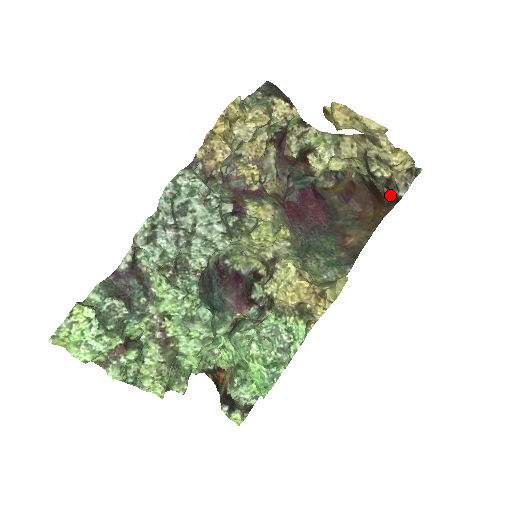
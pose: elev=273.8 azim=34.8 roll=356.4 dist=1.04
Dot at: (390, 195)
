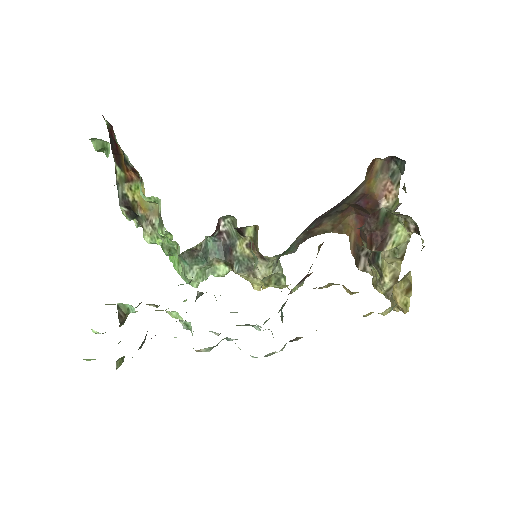
Dot at: (361, 254)
